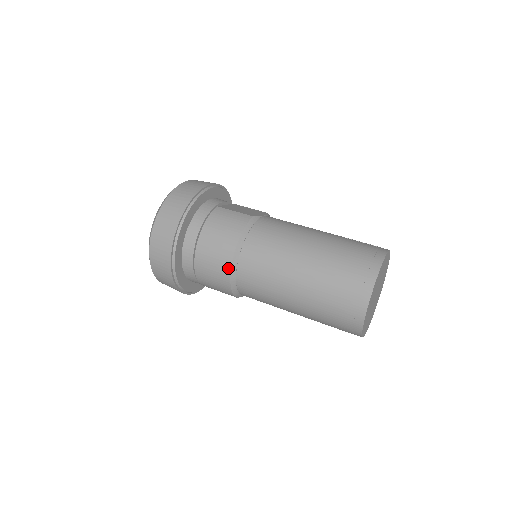
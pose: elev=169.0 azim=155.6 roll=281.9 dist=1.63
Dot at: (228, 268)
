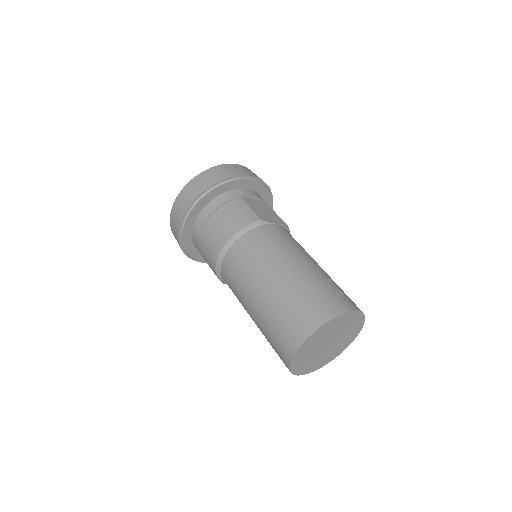
Dot at: (217, 254)
